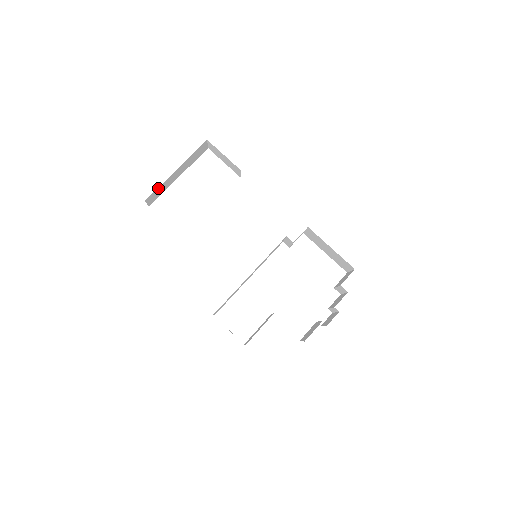
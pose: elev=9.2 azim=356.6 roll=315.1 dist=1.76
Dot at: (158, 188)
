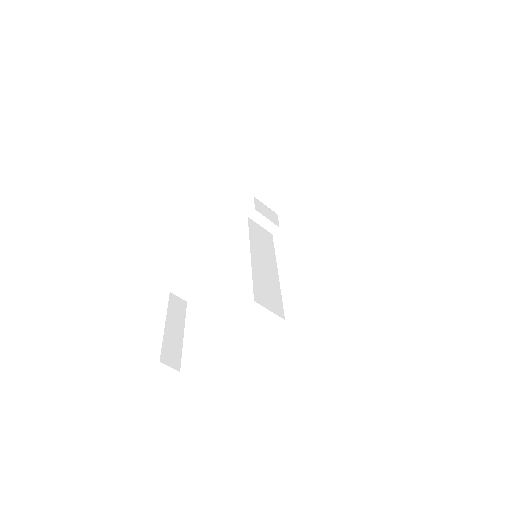
Dot at: (163, 347)
